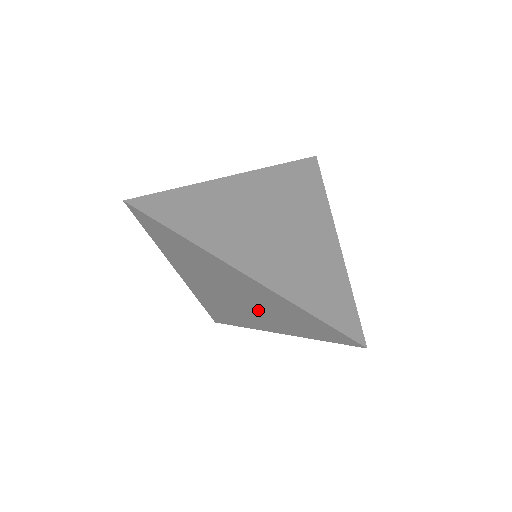
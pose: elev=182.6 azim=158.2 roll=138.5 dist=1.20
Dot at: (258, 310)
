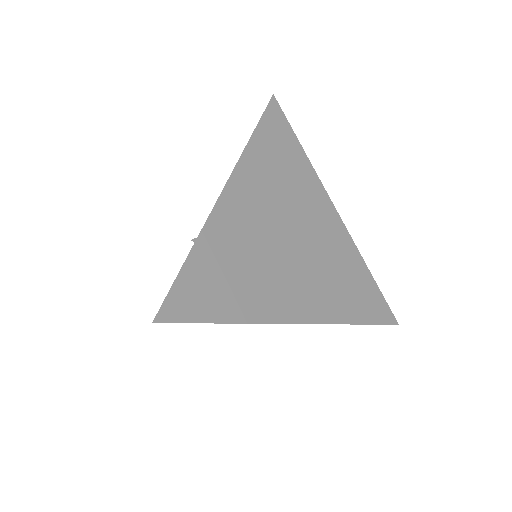
Dot at: occluded
